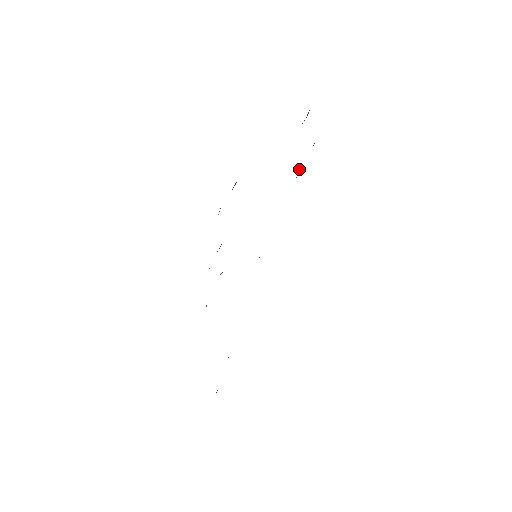
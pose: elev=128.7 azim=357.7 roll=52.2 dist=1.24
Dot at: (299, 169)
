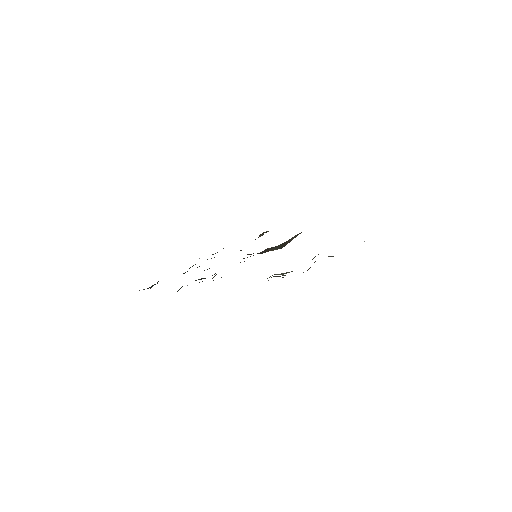
Dot at: (260, 235)
